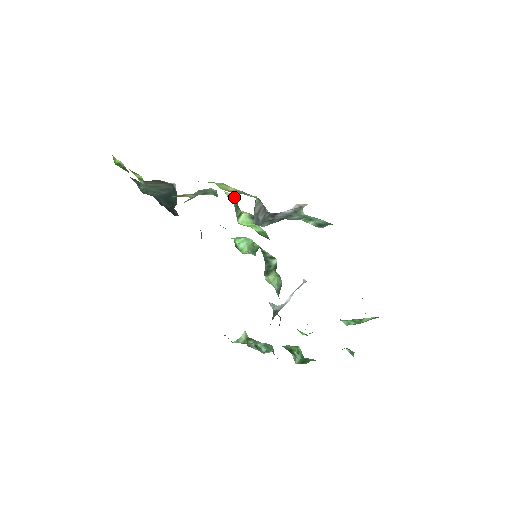
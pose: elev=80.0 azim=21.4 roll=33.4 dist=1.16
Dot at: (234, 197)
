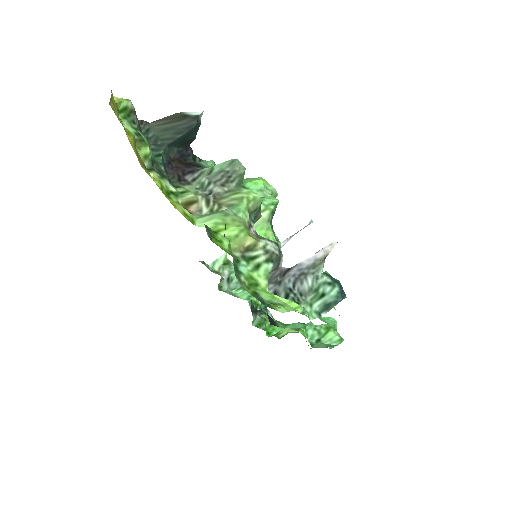
Dot at: (259, 204)
